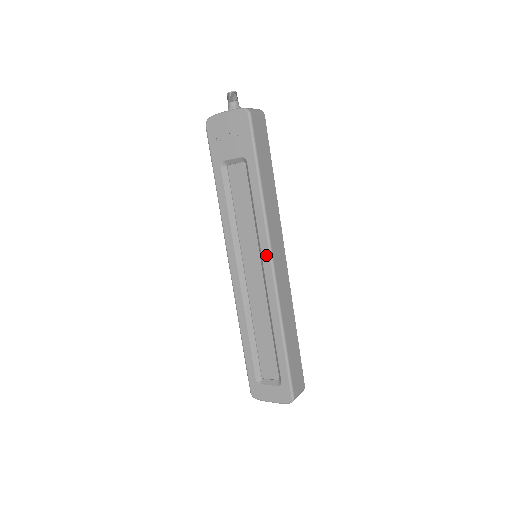
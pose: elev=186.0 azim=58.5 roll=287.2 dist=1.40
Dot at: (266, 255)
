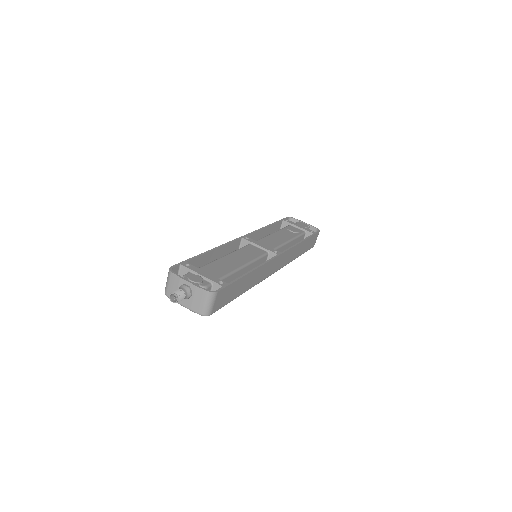
Dot at: occluded
